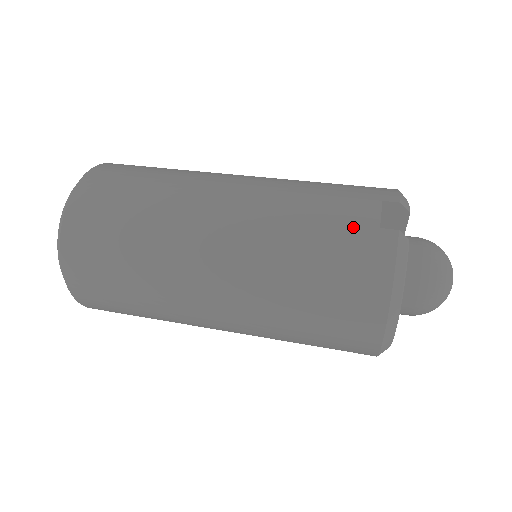
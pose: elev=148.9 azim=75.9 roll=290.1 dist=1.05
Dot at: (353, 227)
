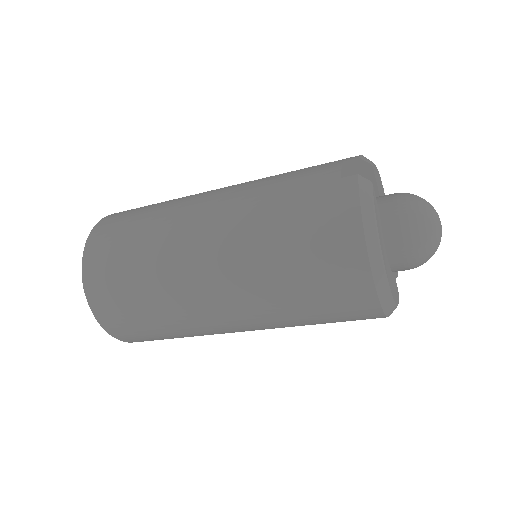
Dot at: (317, 185)
